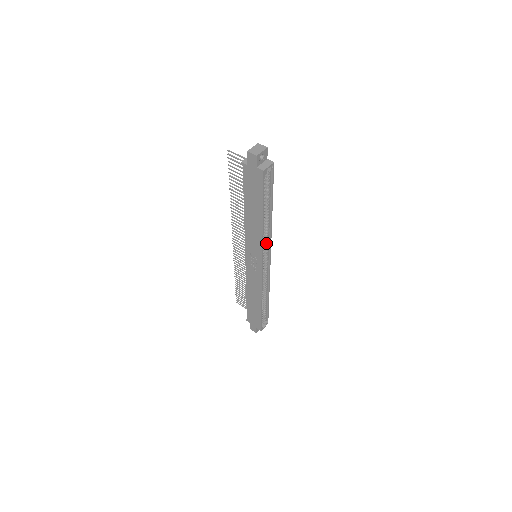
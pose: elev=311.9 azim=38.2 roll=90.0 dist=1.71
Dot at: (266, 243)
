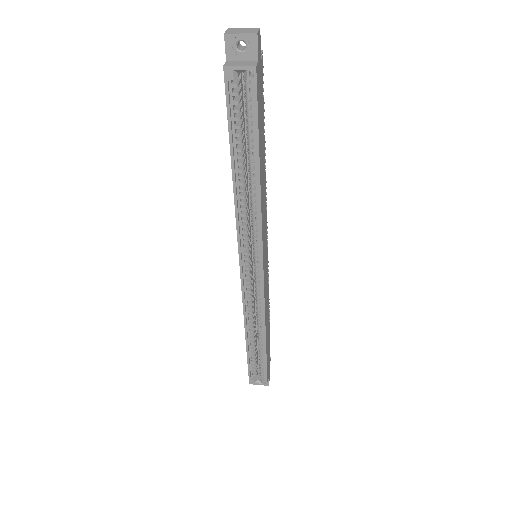
Dot at: (255, 235)
